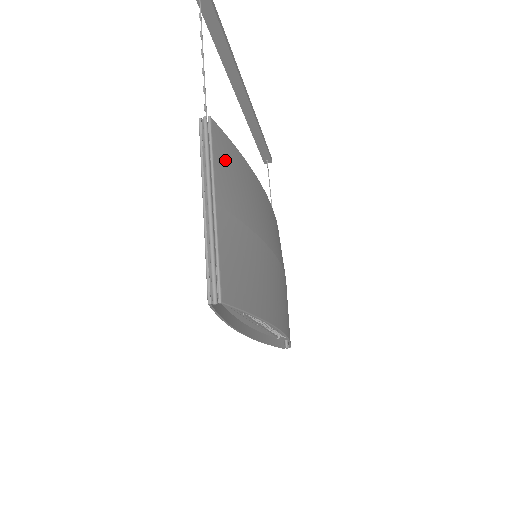
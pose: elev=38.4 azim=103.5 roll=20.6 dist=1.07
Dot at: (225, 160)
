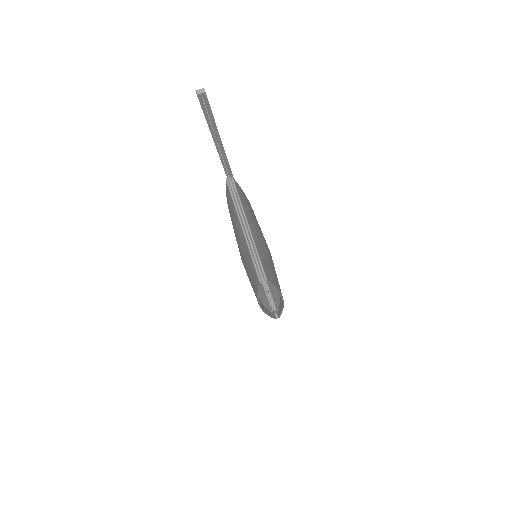
Dot at: (243, 200)
